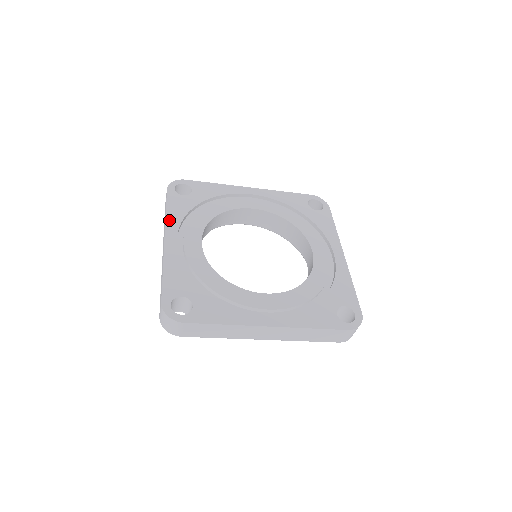
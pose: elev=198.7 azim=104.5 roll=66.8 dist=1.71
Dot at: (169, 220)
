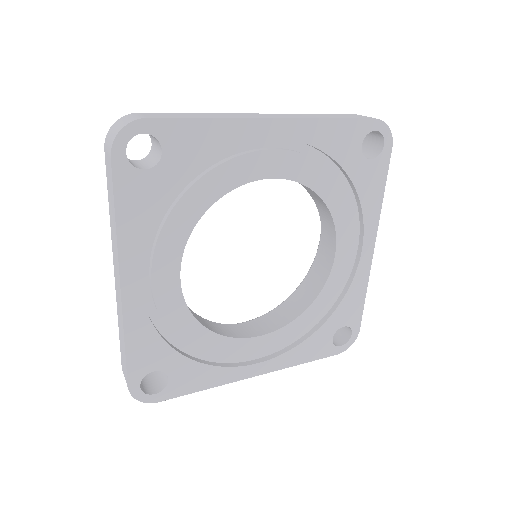
Dot at: (124, 242)
